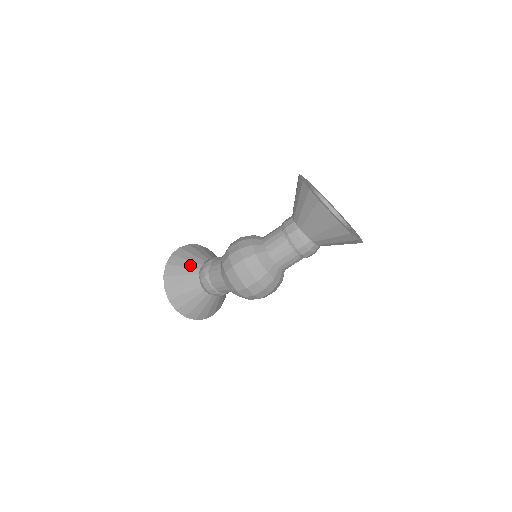
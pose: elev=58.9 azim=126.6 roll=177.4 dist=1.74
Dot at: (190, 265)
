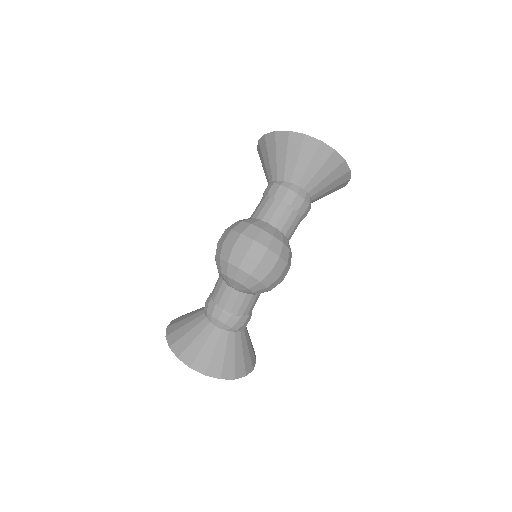
Dot at: (193, 313)
